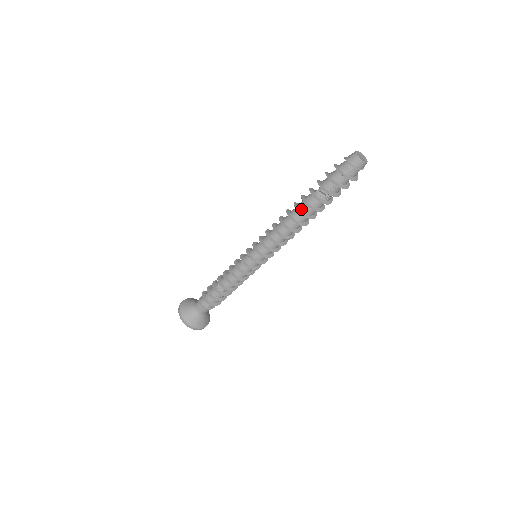
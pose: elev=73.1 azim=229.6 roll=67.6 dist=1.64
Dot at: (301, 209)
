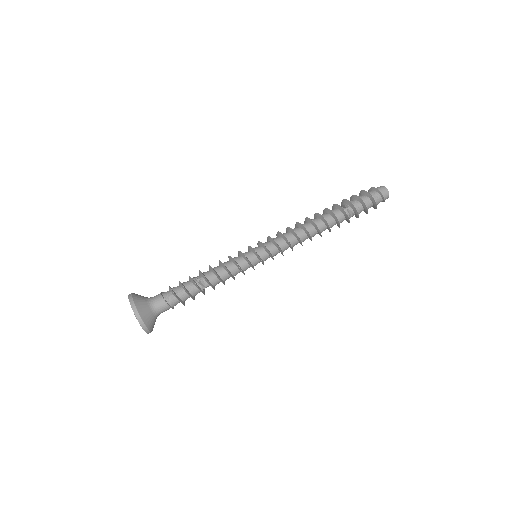
Dot at: (328, 220)
